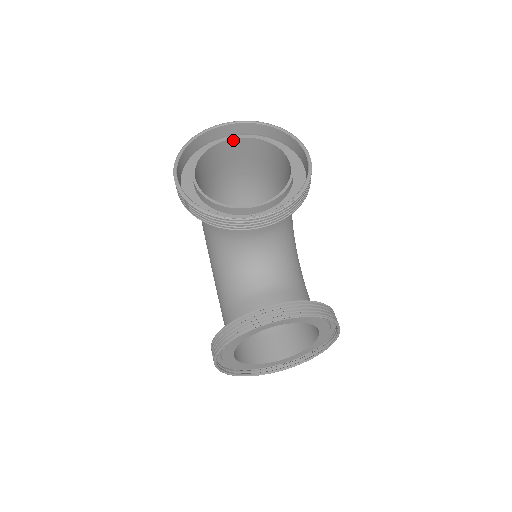
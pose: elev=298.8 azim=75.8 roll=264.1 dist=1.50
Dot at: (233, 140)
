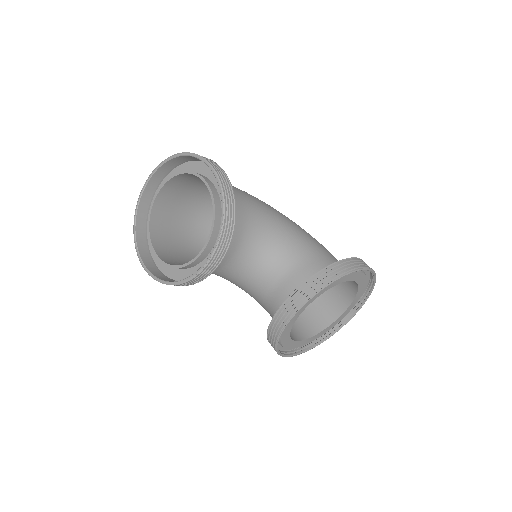
Dot at: (160, 192)
